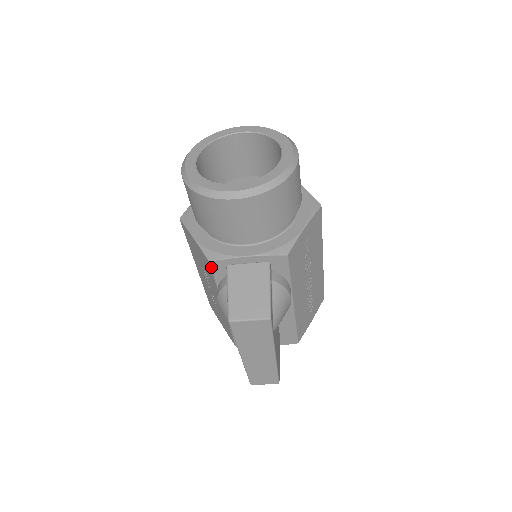
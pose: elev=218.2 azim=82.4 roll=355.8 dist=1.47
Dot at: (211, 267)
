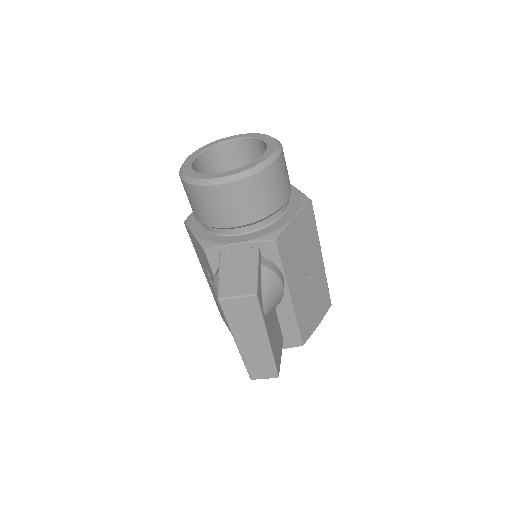
Dot at: (207, 257)
